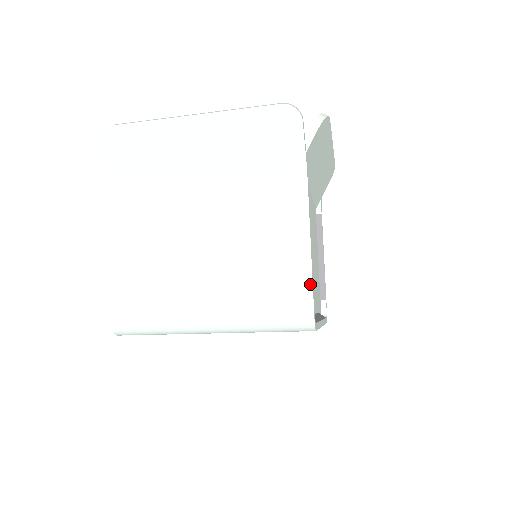
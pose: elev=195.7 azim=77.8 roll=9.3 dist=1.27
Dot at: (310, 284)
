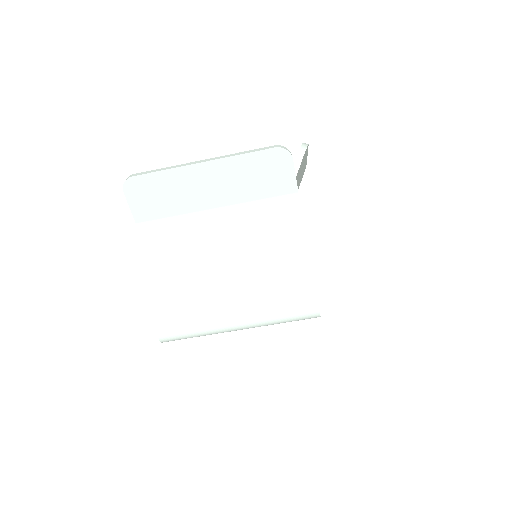
Dot at: (313, 284)
